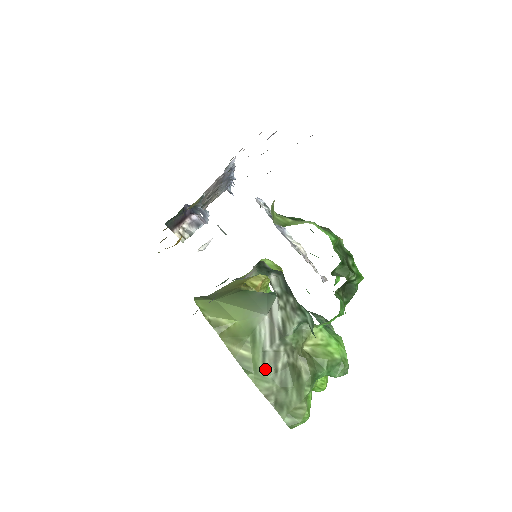
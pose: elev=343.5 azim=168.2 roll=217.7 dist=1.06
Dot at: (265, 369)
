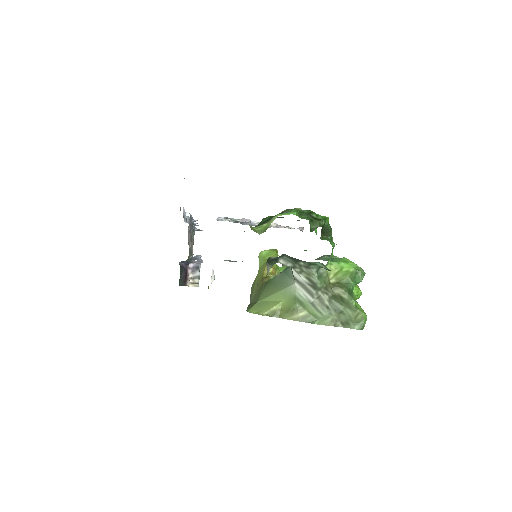
Dot at: (321, 312)
